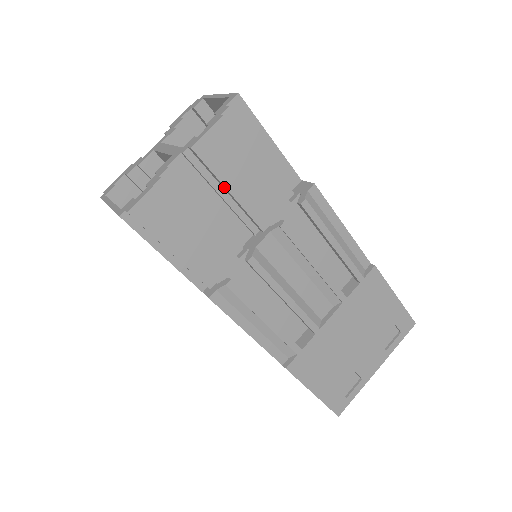
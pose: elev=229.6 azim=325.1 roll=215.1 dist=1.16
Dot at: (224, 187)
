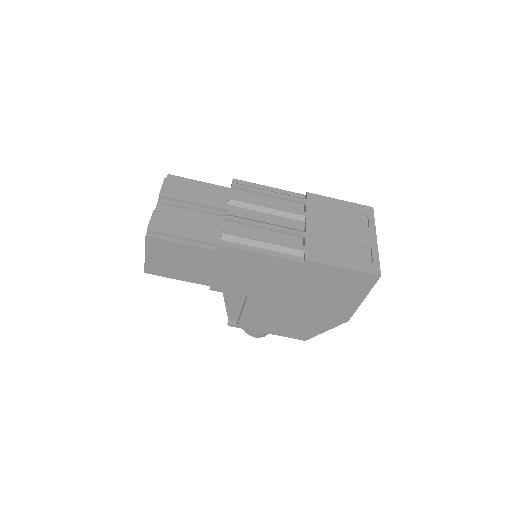
Dot at: (188, 202)
